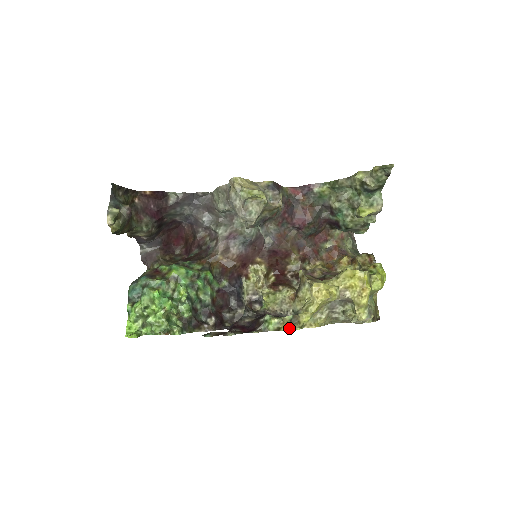
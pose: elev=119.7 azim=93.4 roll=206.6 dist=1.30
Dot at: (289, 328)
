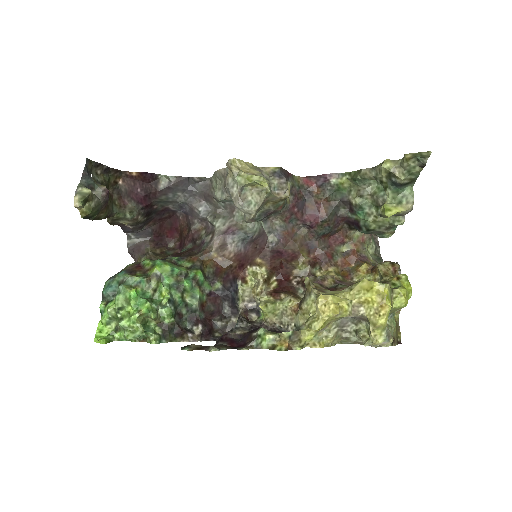
Dot at: (286, 347)
